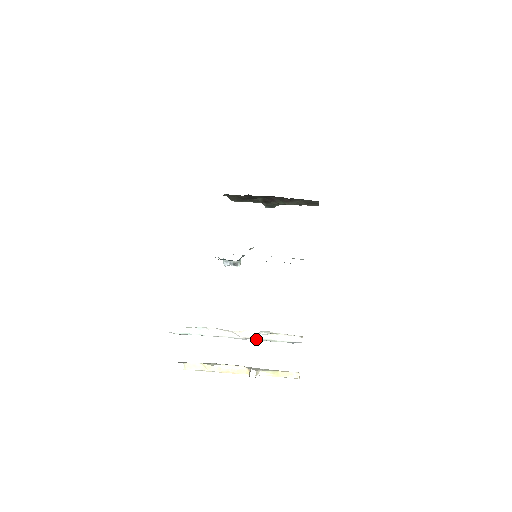
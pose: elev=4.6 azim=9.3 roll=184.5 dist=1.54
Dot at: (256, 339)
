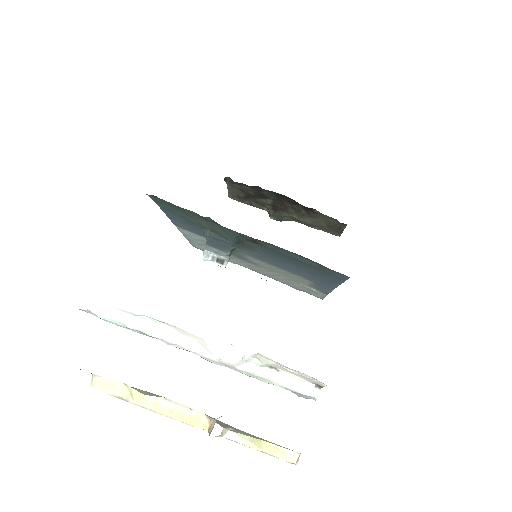
Dot at: (238, 369)
